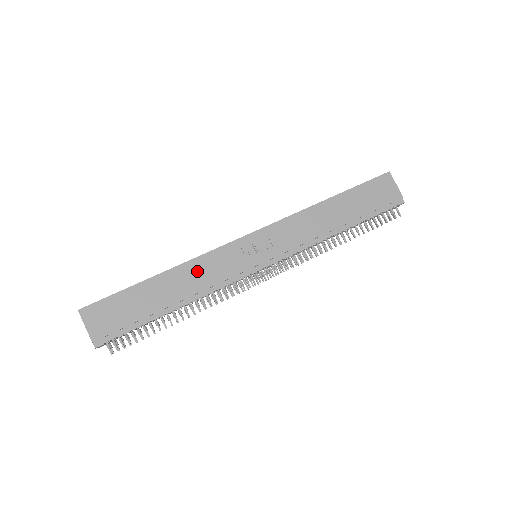
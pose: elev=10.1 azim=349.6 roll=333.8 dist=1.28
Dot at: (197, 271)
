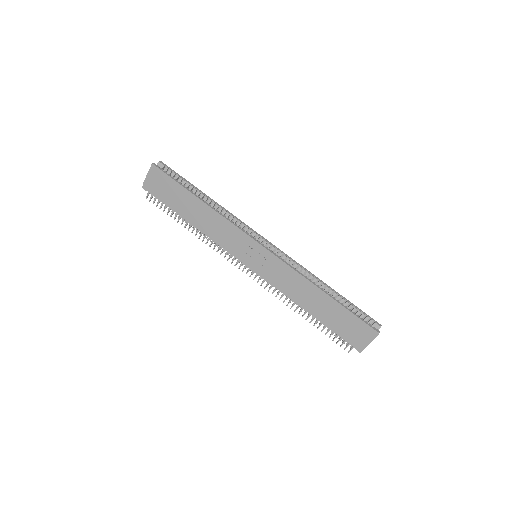
Dot at: (217, 223)
